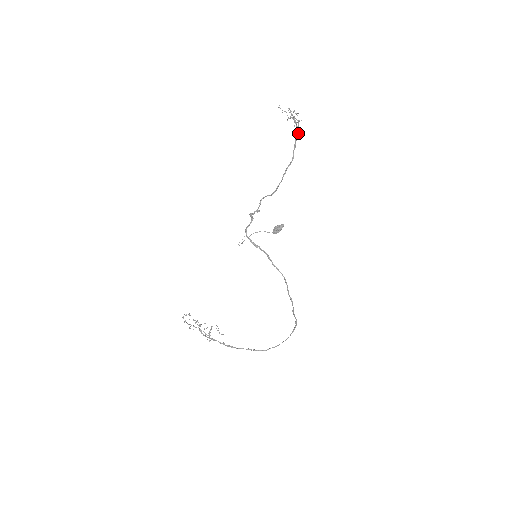
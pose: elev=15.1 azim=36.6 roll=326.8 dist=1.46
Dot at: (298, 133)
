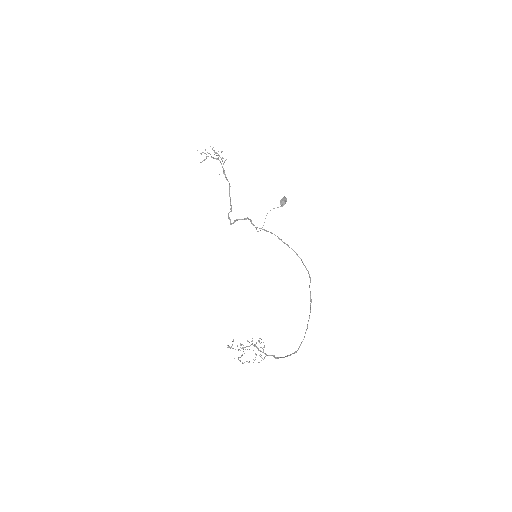
Dot at: occluded
